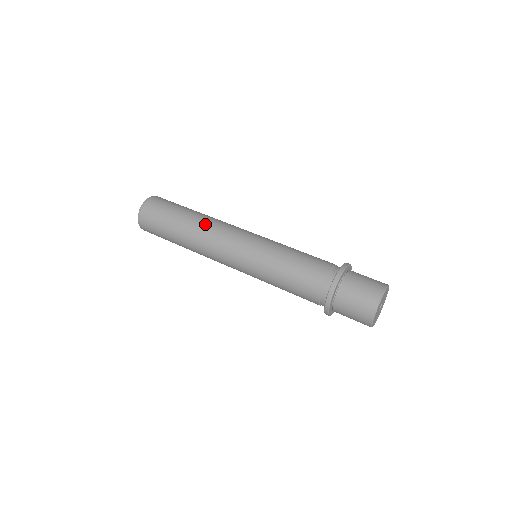
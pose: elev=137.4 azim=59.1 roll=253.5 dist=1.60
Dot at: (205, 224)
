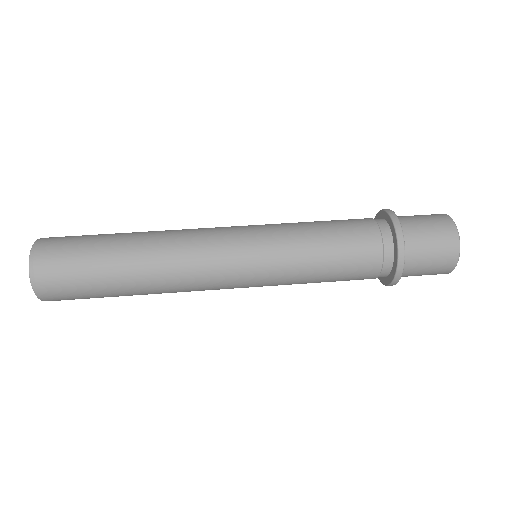
Dot at: (164, 236)
